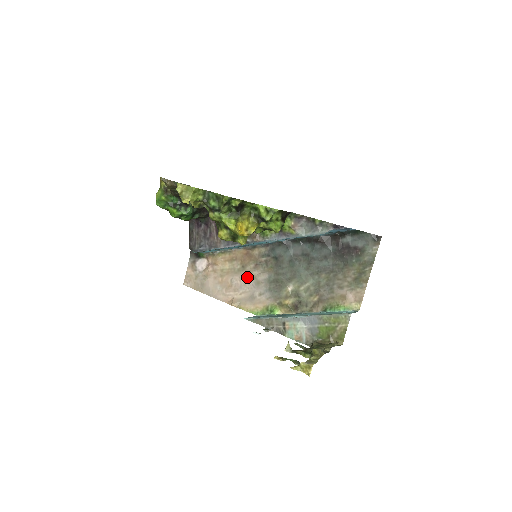
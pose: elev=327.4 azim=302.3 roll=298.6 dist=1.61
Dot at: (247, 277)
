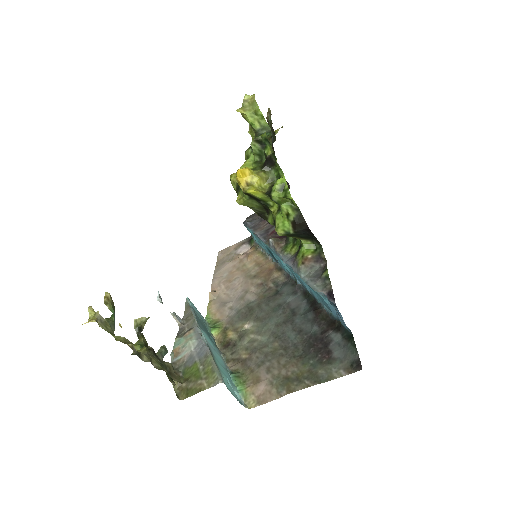
Dot at: (245, 286)
